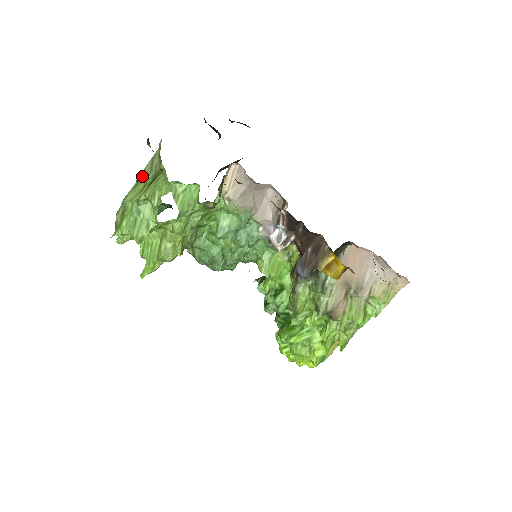
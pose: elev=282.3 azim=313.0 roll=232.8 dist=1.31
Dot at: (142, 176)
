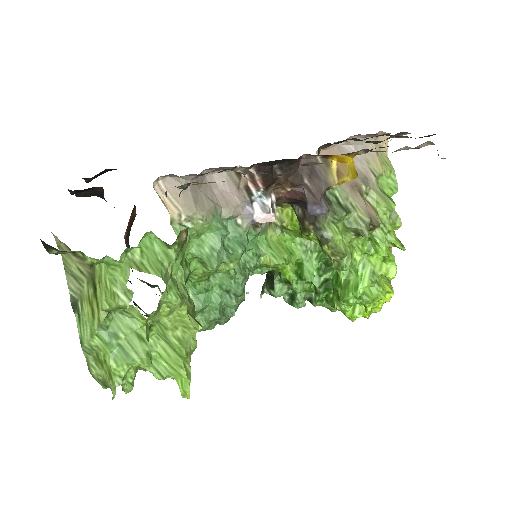
Dot at: (75, 299)
